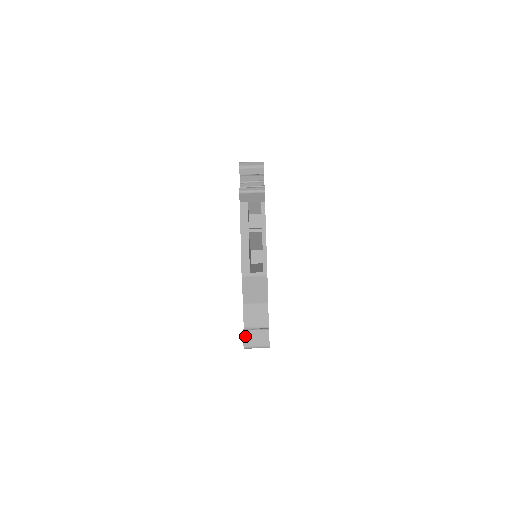
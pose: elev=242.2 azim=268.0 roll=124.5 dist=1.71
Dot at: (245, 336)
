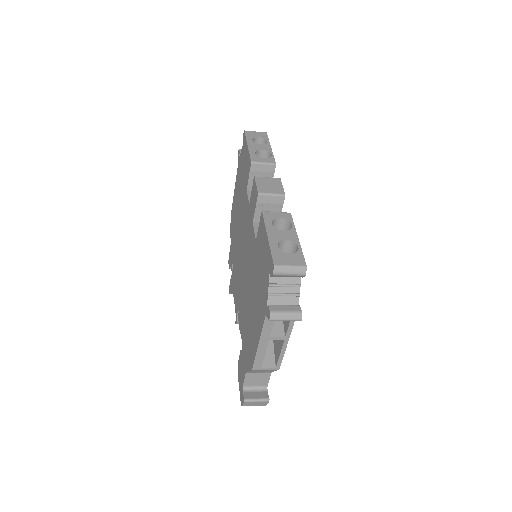
Dot at: (245, 403)
